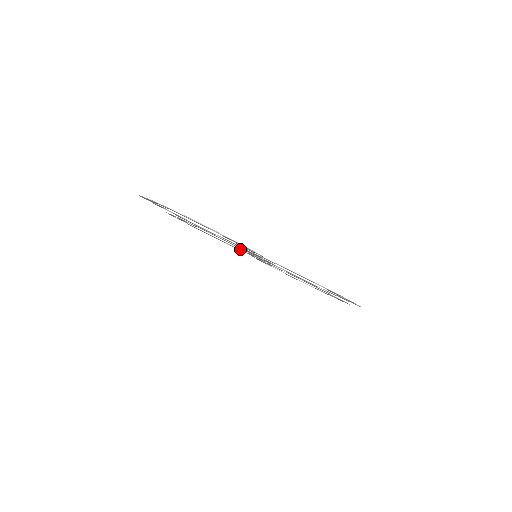
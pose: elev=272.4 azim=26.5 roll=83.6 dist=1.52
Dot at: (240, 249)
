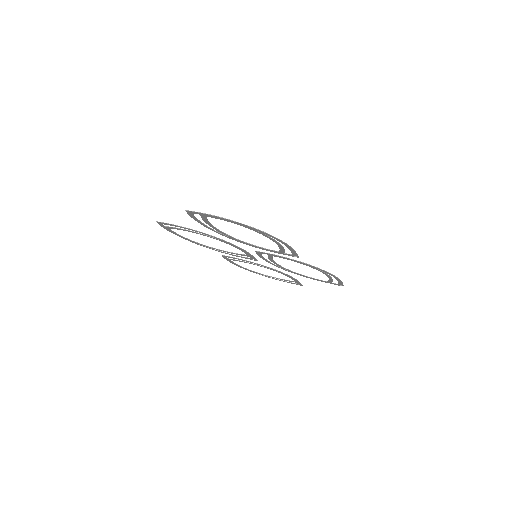
Dot at: occluded
